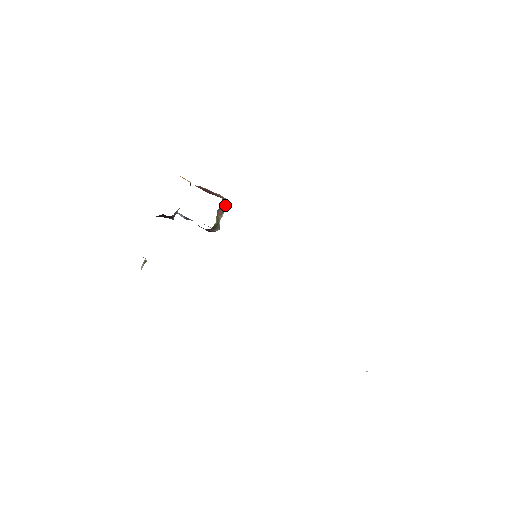
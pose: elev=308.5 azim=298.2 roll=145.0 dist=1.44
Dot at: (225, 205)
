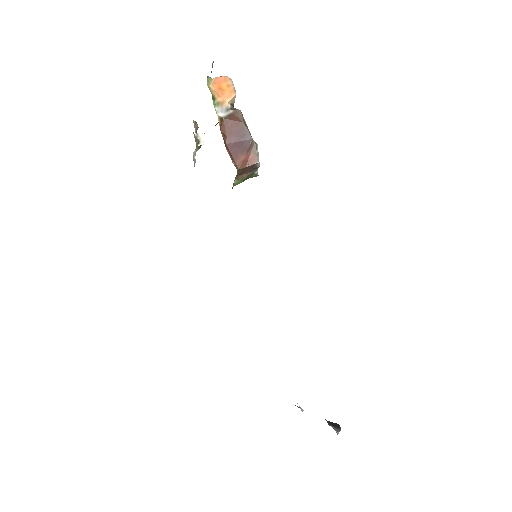
Dot at: (255, 165)
